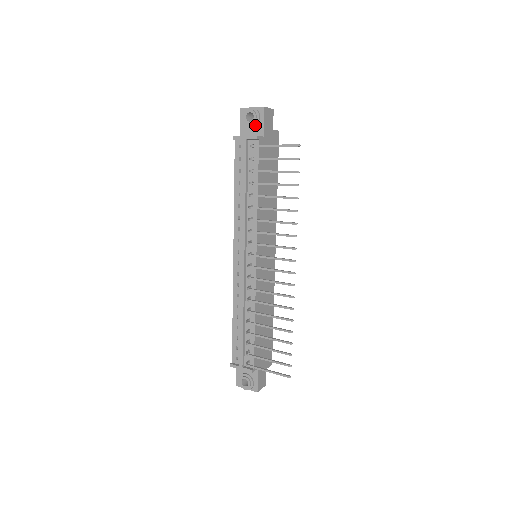
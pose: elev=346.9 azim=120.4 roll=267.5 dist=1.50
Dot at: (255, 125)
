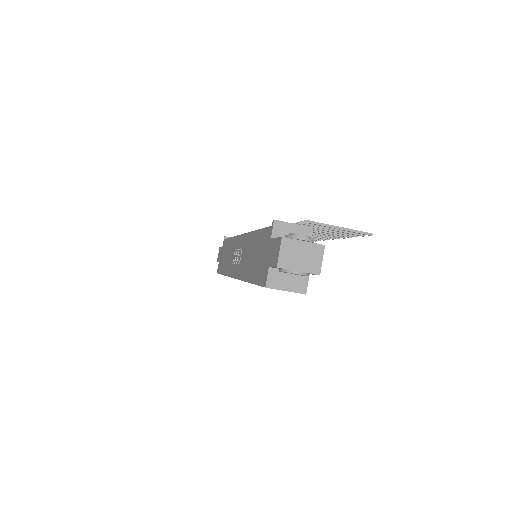
Dot at: occluded
